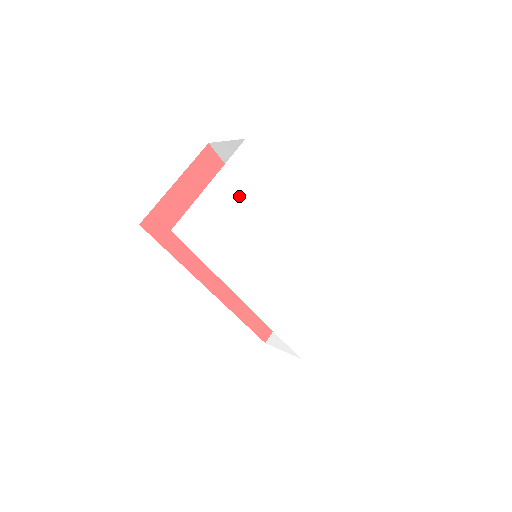
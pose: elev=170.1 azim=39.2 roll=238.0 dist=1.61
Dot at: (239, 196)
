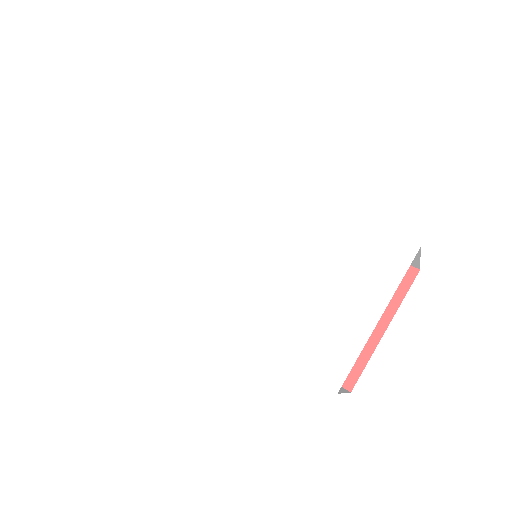
Dot at: (176, 190)
